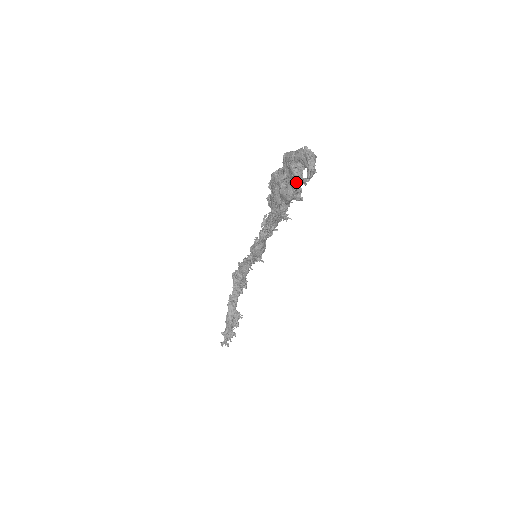
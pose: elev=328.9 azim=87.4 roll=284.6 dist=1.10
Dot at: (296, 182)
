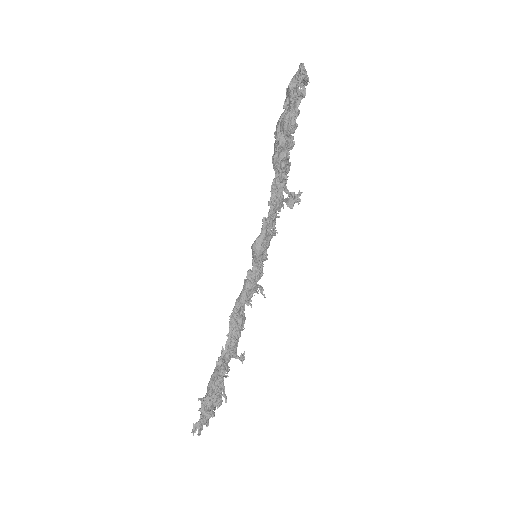
Dot at: (291, 96)
